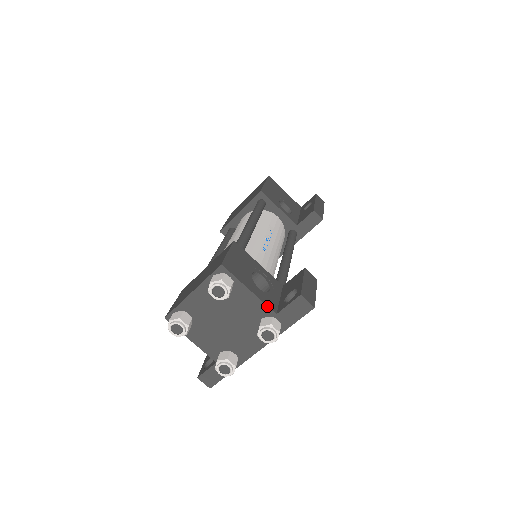
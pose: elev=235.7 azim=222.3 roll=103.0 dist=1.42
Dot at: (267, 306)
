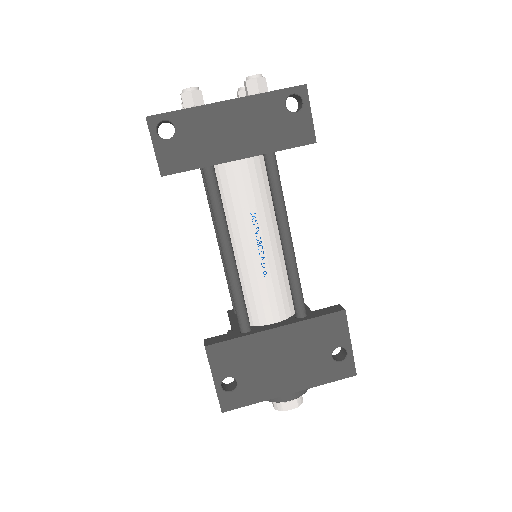
Dot at: occluded
